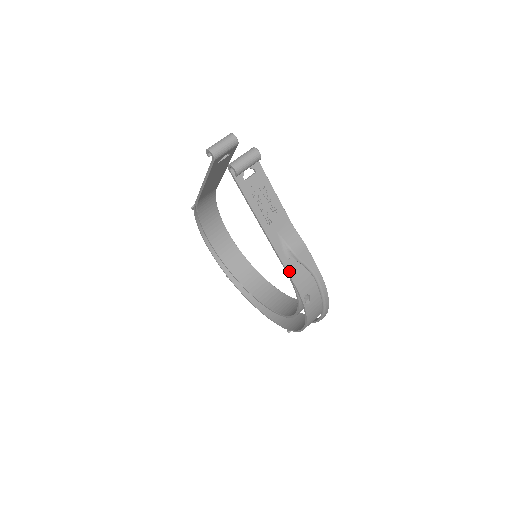
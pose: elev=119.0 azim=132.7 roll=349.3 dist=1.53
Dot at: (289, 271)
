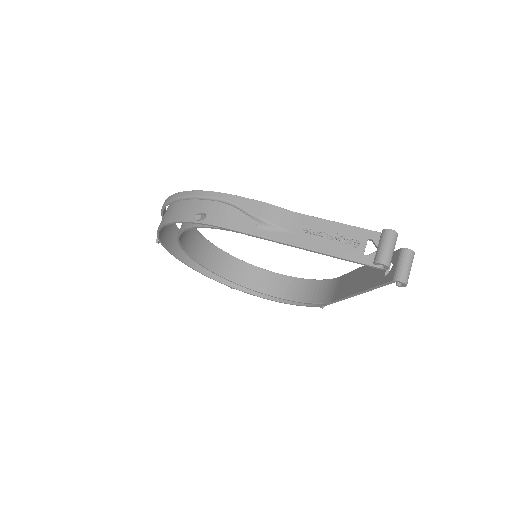
Dot at: (336, 301)
